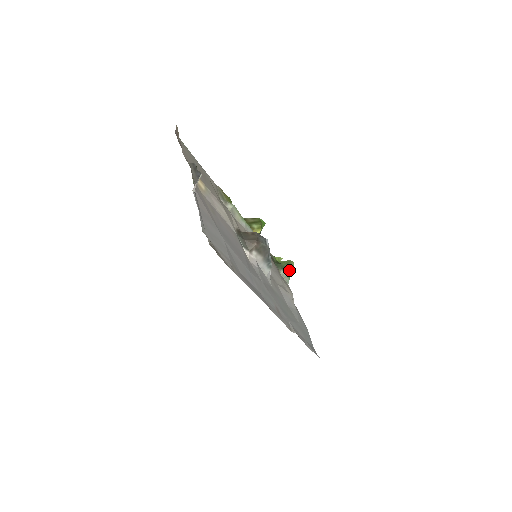
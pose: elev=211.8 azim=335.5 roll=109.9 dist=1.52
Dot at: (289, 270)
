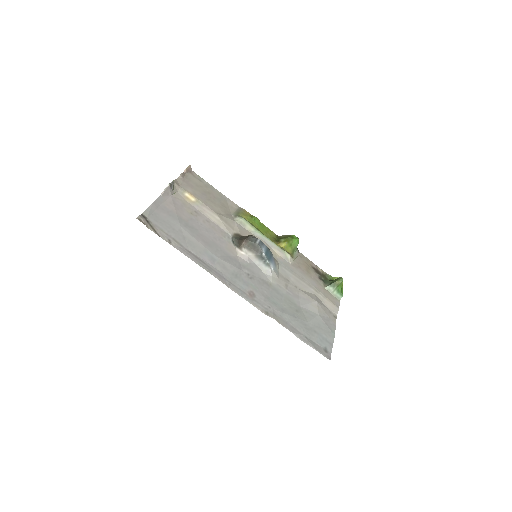
Dot at: (337, 285)
